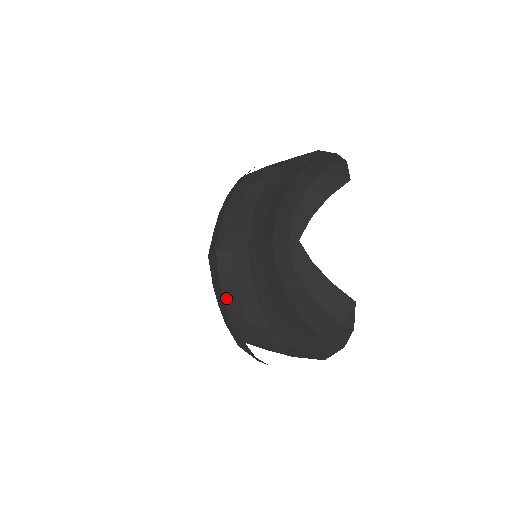
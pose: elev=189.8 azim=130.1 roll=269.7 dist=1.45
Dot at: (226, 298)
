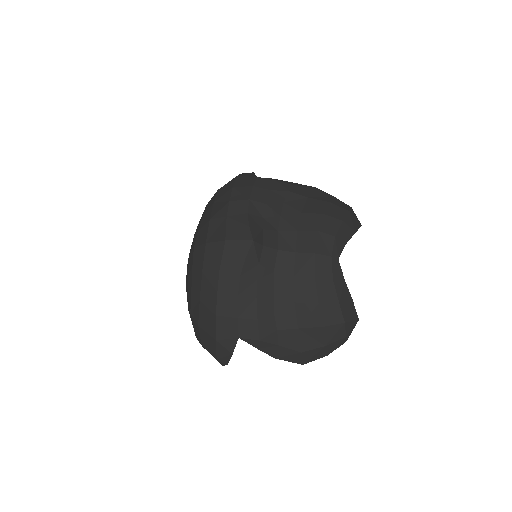
Dot at: (241, 289)
